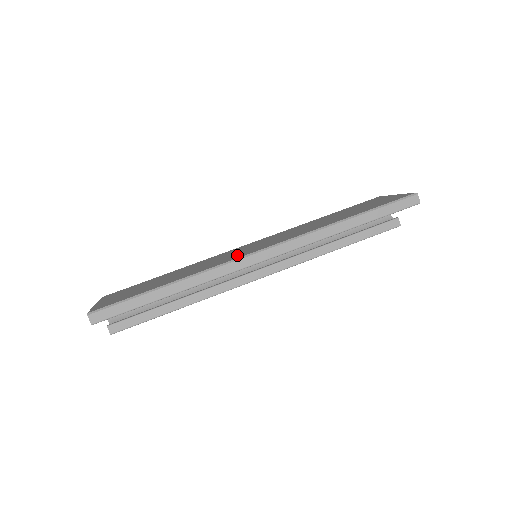
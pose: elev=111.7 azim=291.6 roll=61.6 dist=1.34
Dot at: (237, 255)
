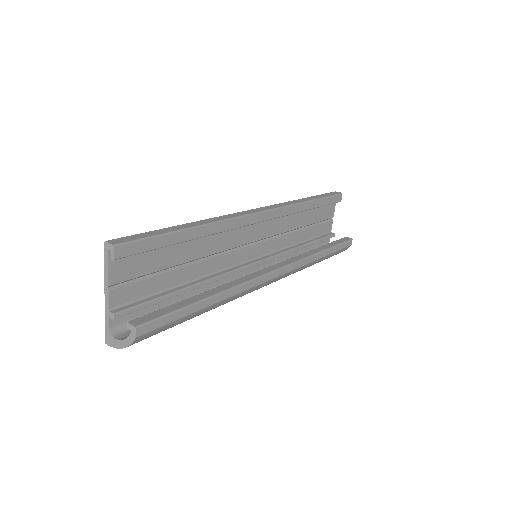
Dot at: occluded
